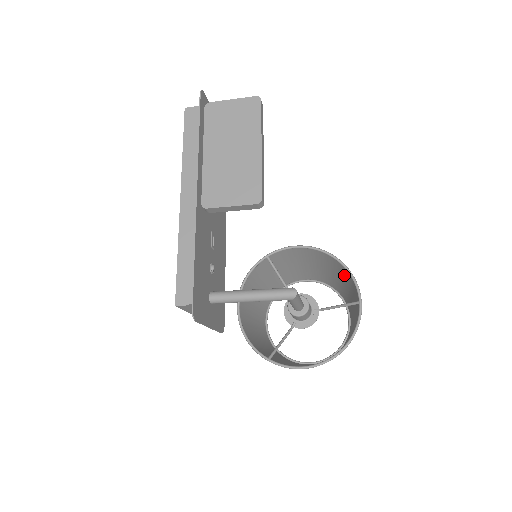
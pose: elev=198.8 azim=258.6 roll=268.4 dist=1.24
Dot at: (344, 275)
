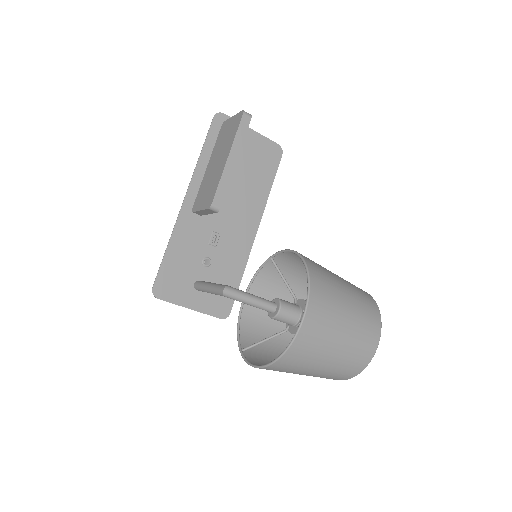
Dot at: (330, 286)
